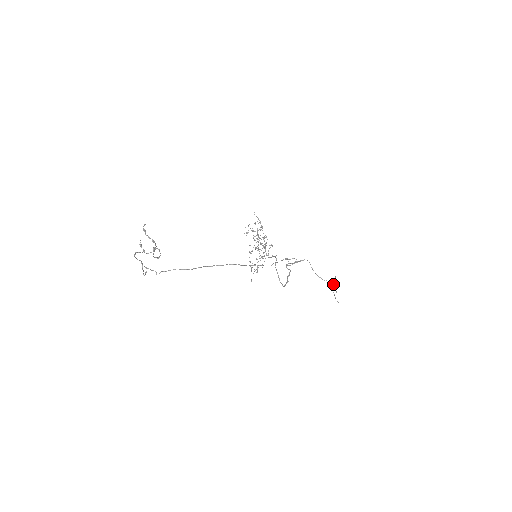
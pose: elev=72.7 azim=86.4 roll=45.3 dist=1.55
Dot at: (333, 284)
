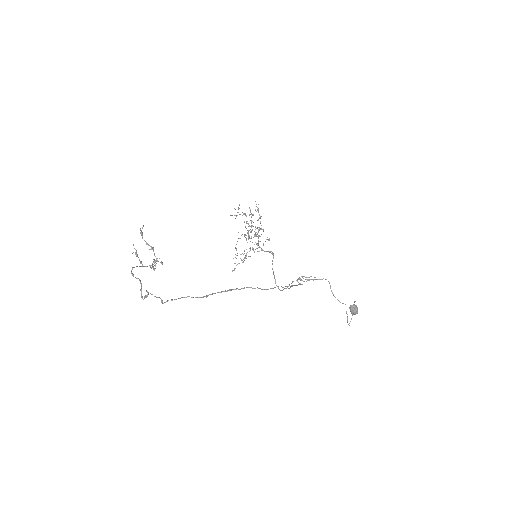
Dot at: (353, 311)
